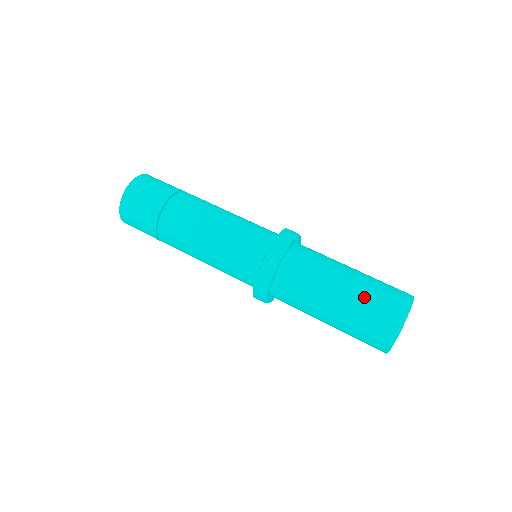
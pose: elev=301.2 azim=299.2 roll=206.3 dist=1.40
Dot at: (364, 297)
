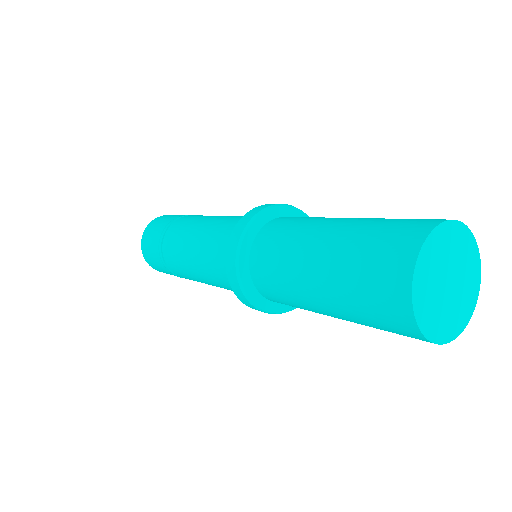
Dot at: occluded
